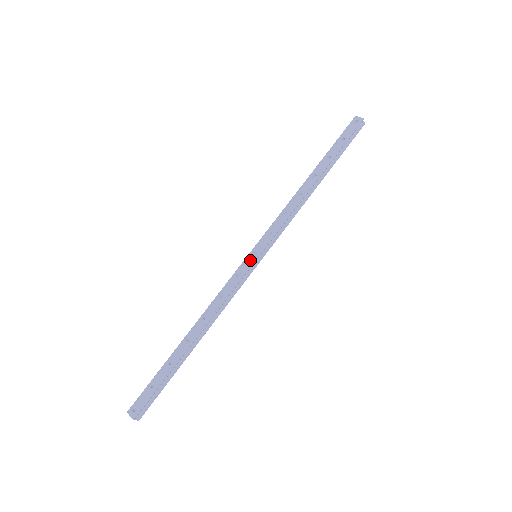
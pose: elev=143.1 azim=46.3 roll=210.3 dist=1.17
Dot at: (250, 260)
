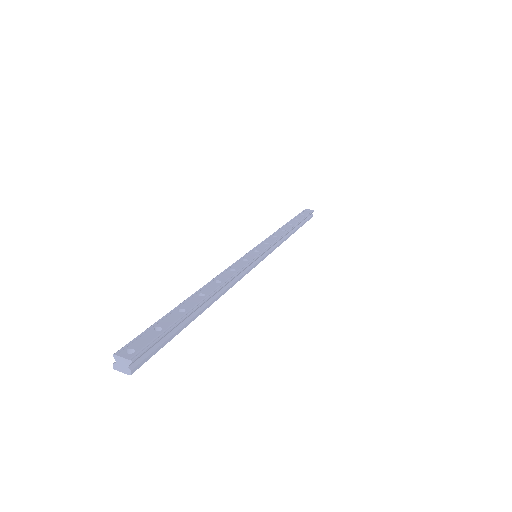
Dot at: (254, 254)
